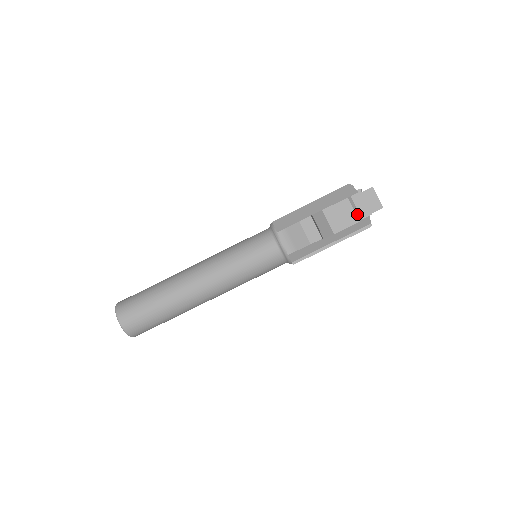
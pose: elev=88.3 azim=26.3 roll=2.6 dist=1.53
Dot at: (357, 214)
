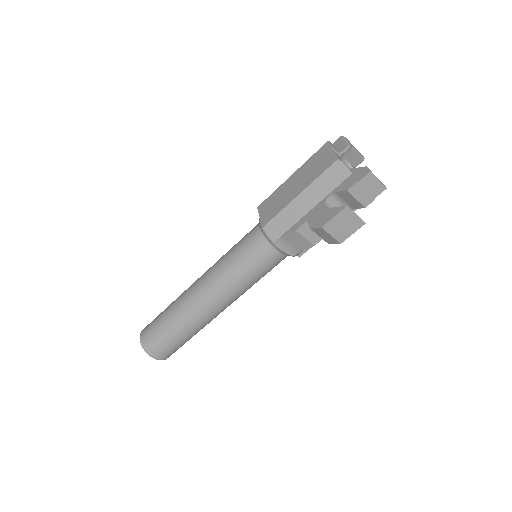
Dot at: (358, 204)
